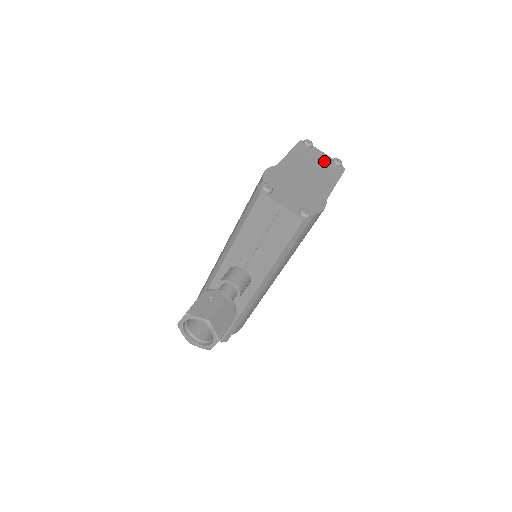
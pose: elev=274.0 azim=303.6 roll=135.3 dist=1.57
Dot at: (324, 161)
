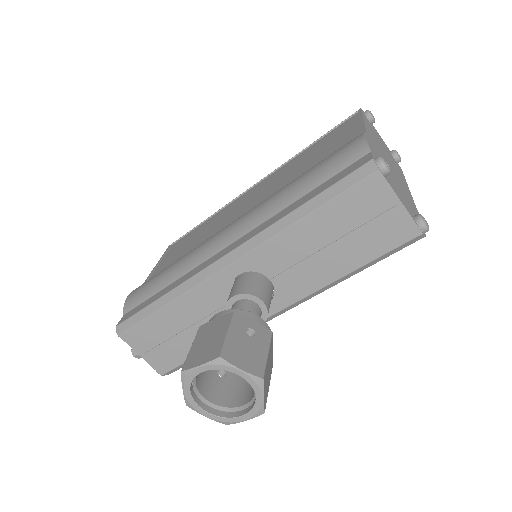
Dot at: (387, 149)
